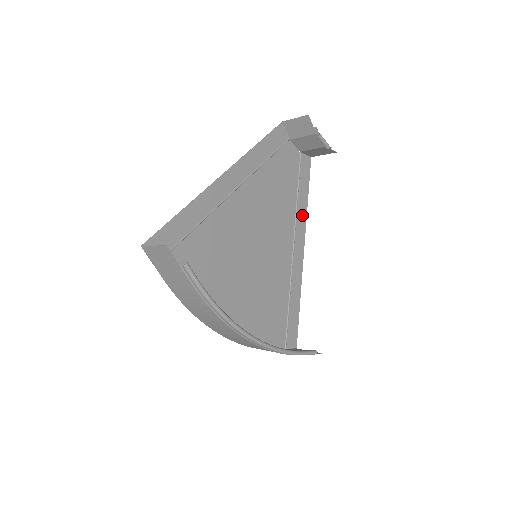
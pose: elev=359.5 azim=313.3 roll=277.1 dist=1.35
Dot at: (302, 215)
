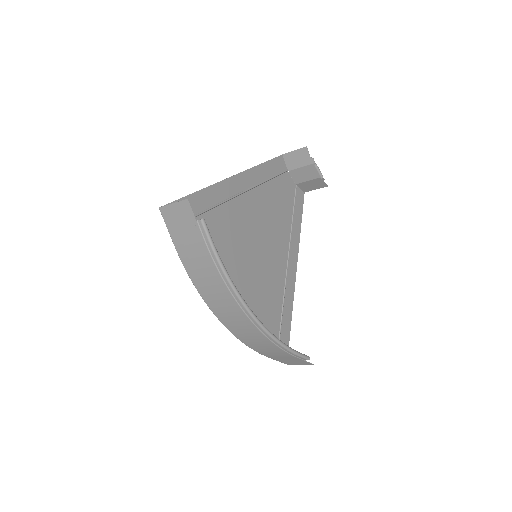
Dot at: (296, 238)
